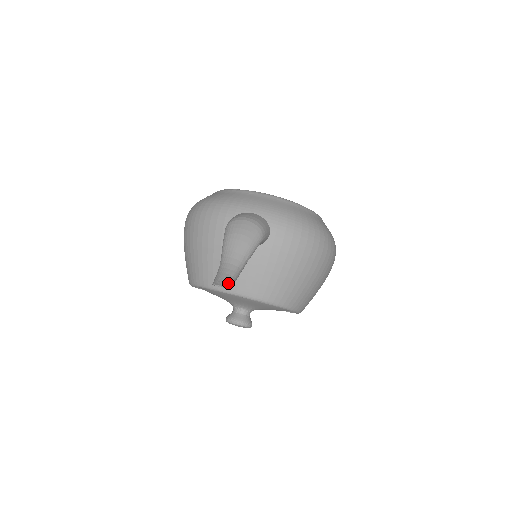
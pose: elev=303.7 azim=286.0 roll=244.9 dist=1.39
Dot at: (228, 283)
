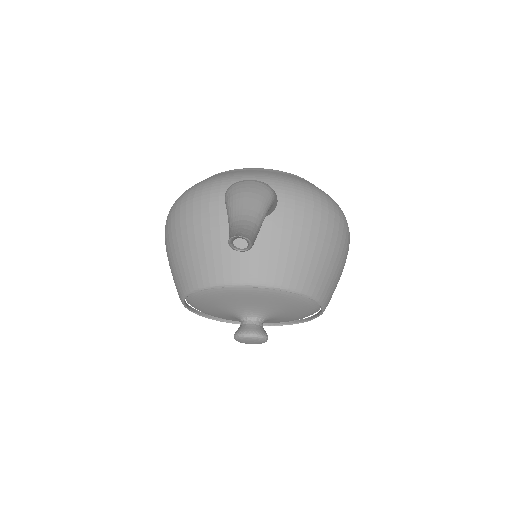
Dot at: (249, 236)
